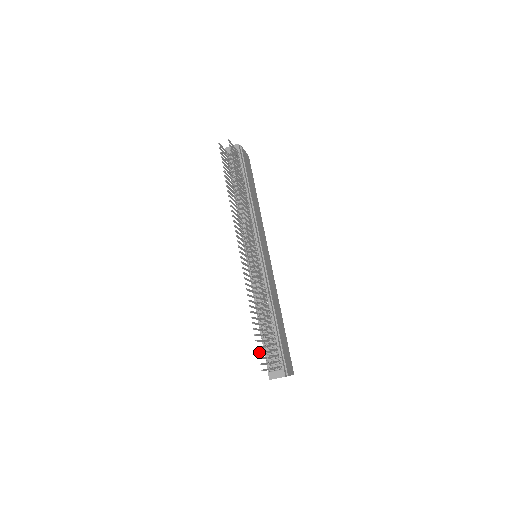
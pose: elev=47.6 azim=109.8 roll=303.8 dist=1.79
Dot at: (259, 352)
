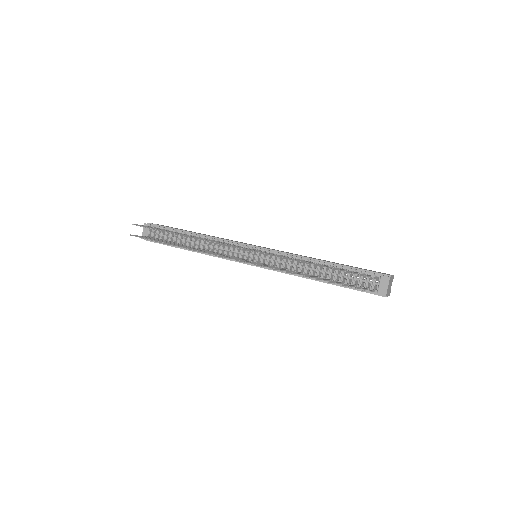
Dot at: (349, 286)
